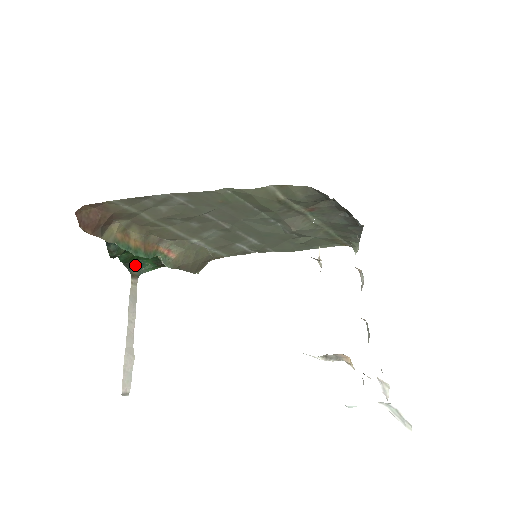
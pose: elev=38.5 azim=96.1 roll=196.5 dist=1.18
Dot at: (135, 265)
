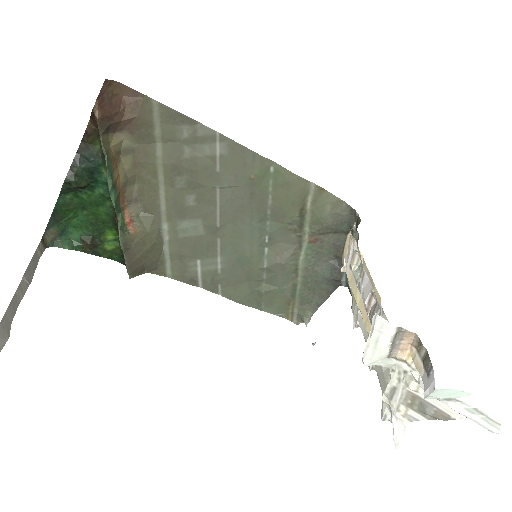
Dot at: (57, 227)
